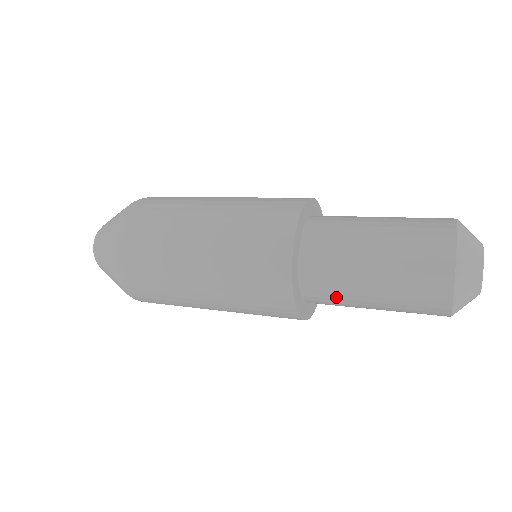
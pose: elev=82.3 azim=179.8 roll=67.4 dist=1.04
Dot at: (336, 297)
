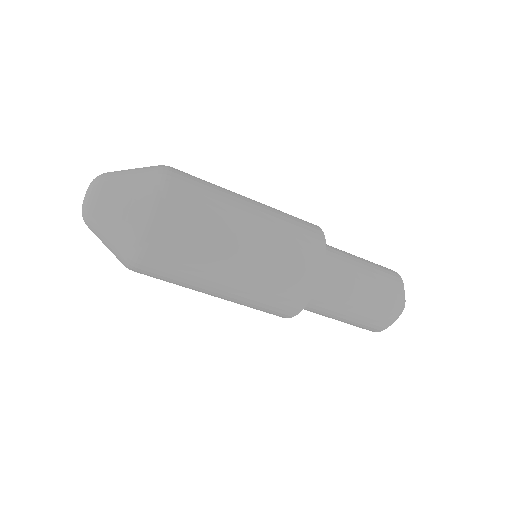
Dot at: (310, 311)
